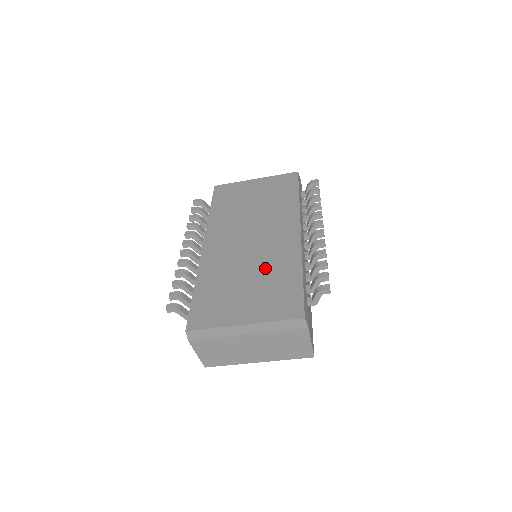
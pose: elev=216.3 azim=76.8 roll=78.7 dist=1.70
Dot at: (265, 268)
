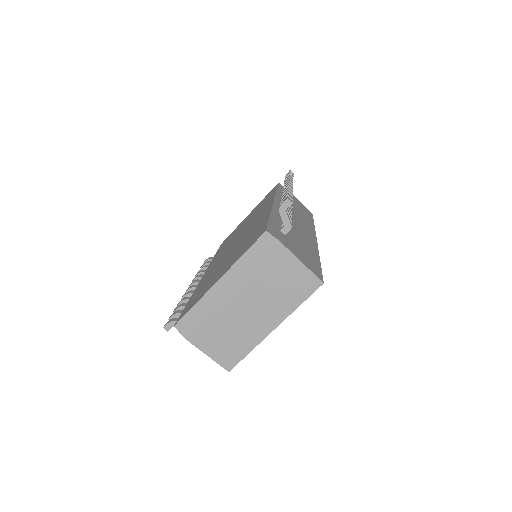
Dot at: (243, 240)
